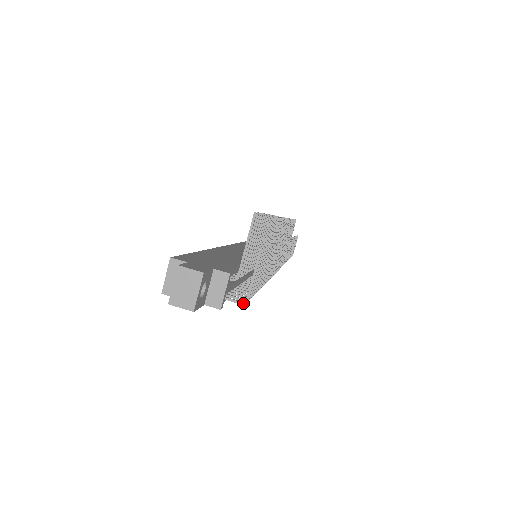
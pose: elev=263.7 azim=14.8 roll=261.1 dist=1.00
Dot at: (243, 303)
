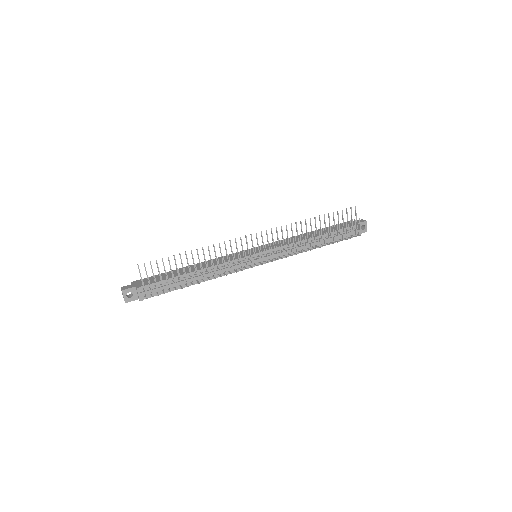
Dot at: occluded
